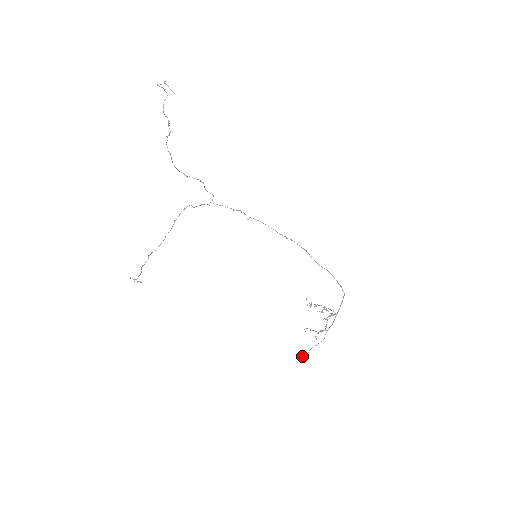
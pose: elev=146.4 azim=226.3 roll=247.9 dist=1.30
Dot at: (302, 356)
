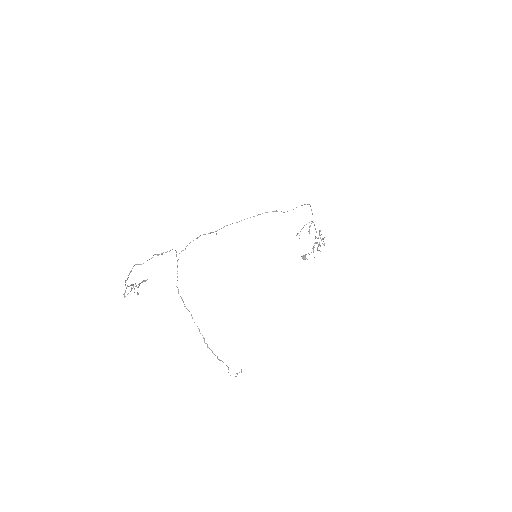
Dot at: (303, 257)
